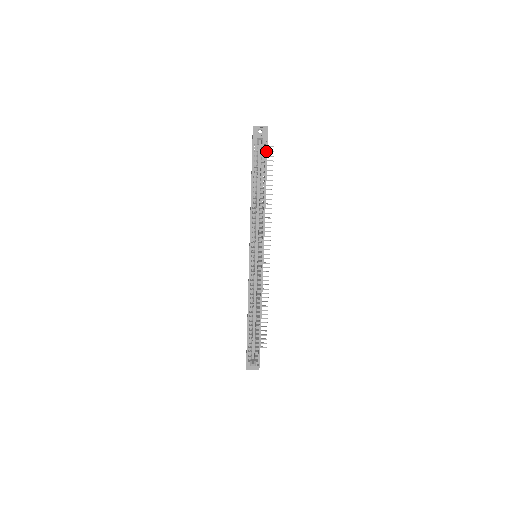
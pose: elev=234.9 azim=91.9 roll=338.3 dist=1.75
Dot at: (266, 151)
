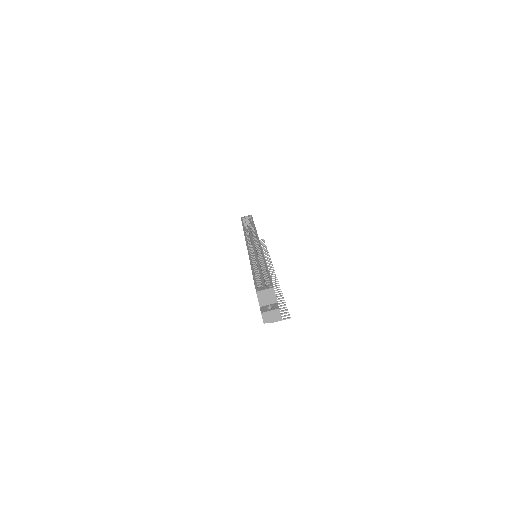
Dot at: (251, 217)
